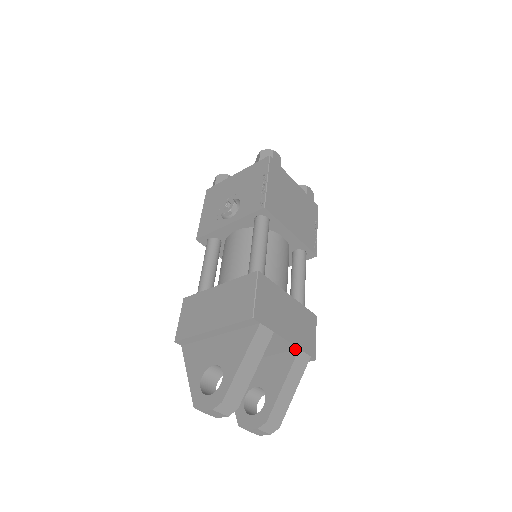
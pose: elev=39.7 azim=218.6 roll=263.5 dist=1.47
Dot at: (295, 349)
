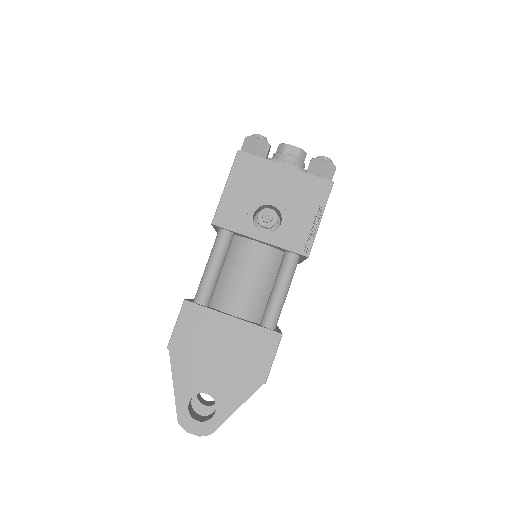
Dot at: occluded
